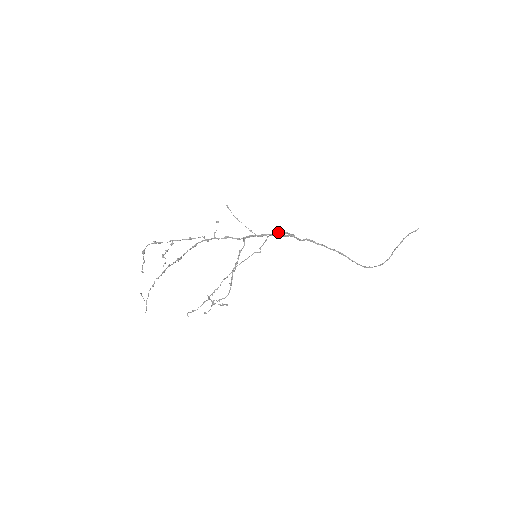
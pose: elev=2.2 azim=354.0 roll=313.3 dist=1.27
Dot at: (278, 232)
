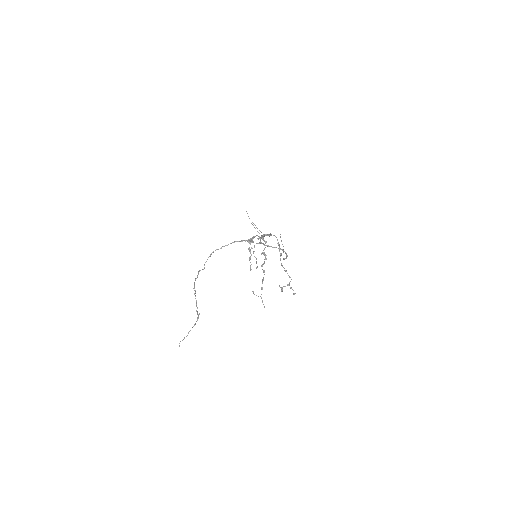
Dot at: (230, 243)
